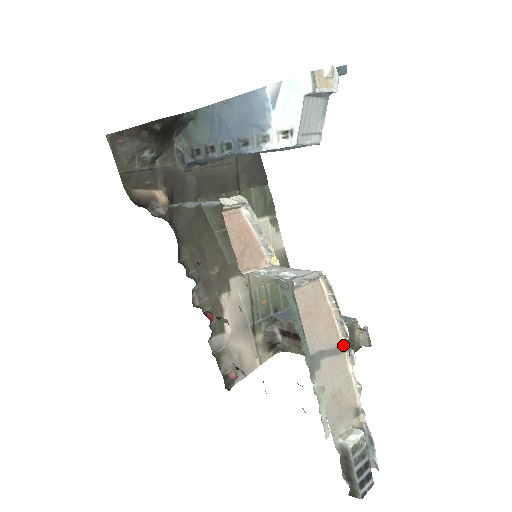
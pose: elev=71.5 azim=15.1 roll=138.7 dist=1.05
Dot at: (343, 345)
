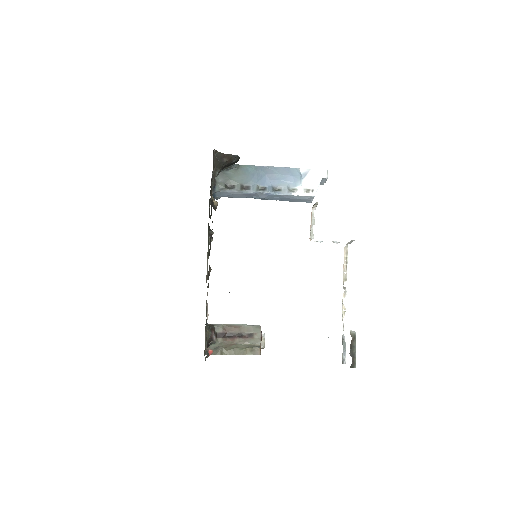
Dot at: occluded
